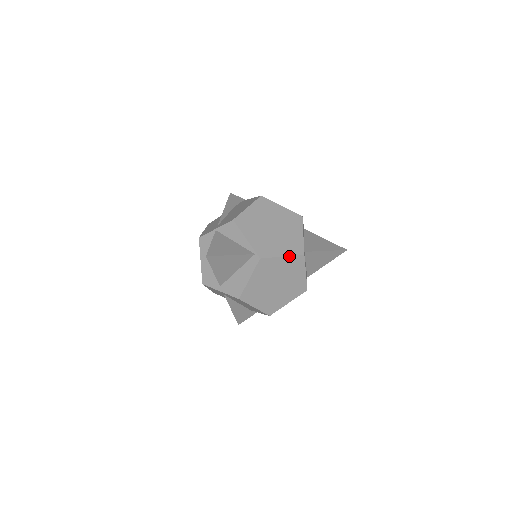
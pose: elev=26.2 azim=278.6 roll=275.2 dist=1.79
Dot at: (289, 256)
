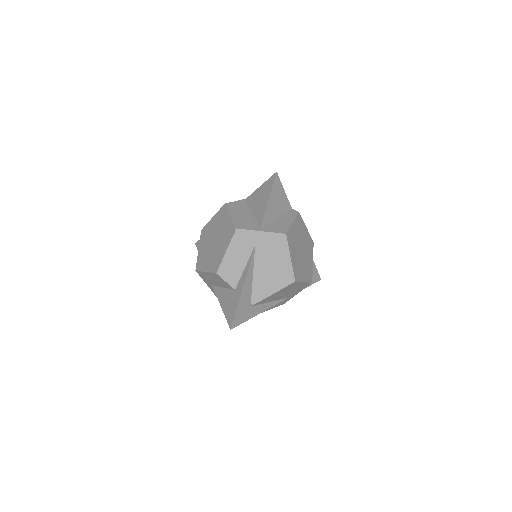
Dot at: (308, 232)
